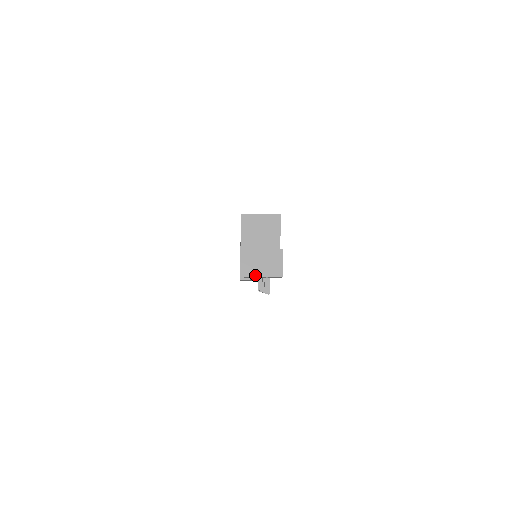
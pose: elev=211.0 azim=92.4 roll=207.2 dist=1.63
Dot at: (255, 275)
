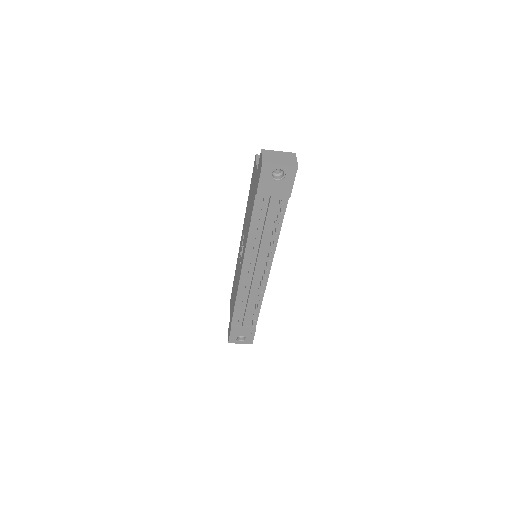
Dot at: (275, 163)
